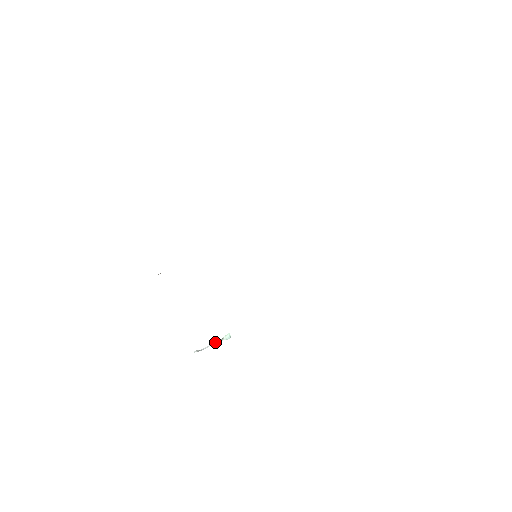
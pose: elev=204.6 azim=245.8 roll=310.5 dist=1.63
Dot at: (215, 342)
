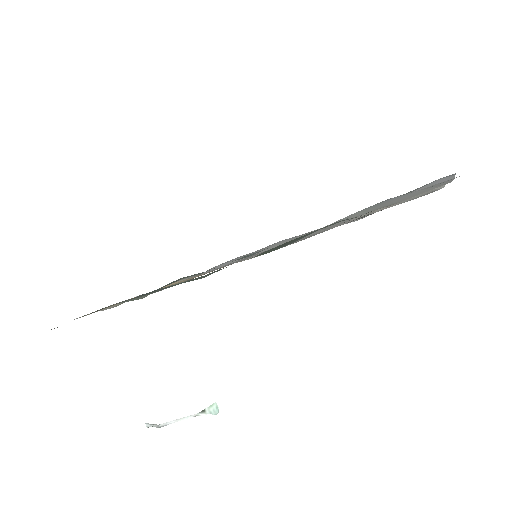
Dot at: occluded
